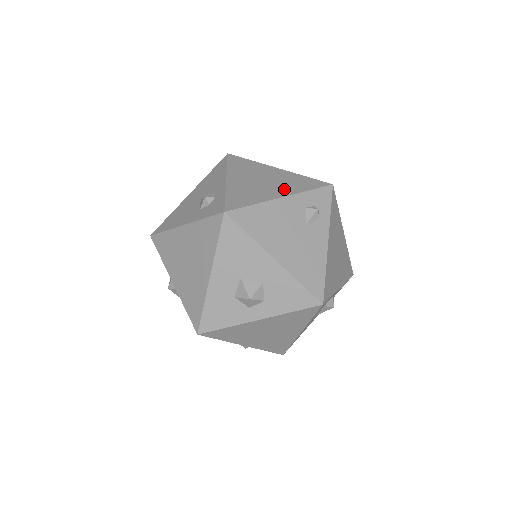
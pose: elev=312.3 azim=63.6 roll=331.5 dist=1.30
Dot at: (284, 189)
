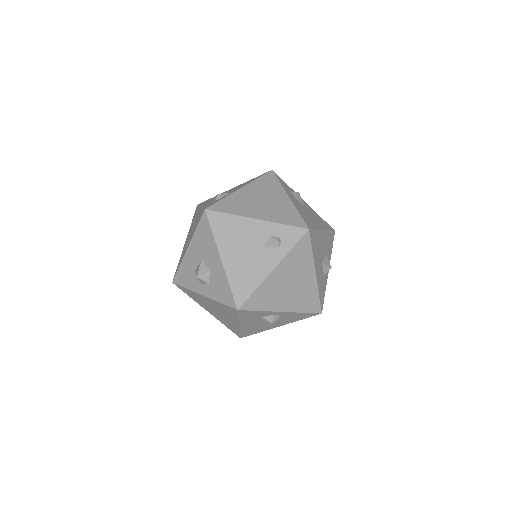
Dot at: (267, 214)
